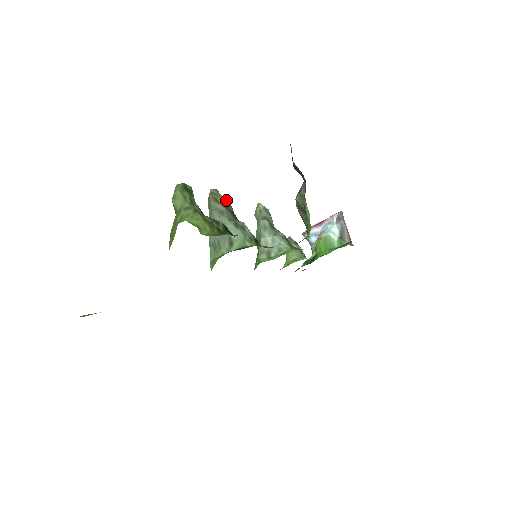
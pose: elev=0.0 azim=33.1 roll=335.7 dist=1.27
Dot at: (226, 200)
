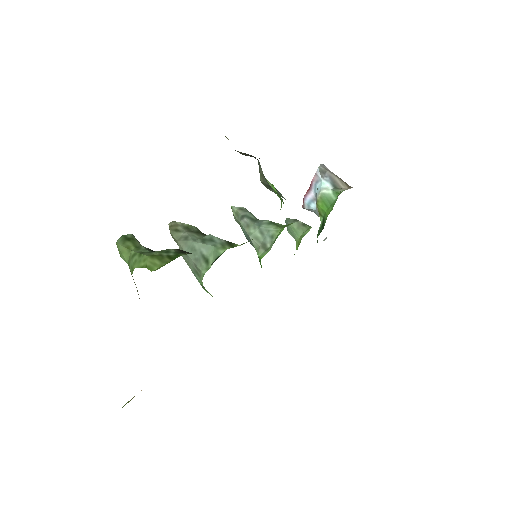
Dot at: (186, 225)
